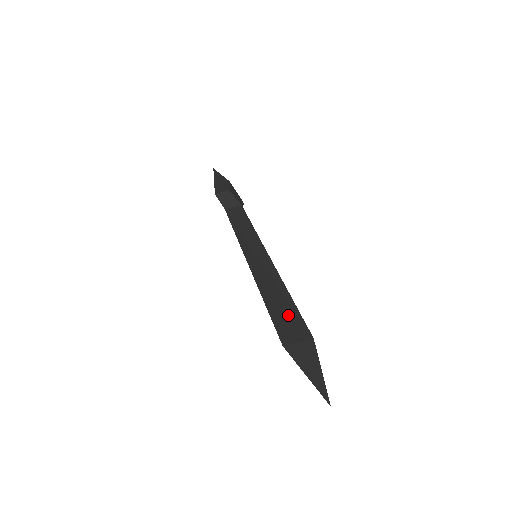
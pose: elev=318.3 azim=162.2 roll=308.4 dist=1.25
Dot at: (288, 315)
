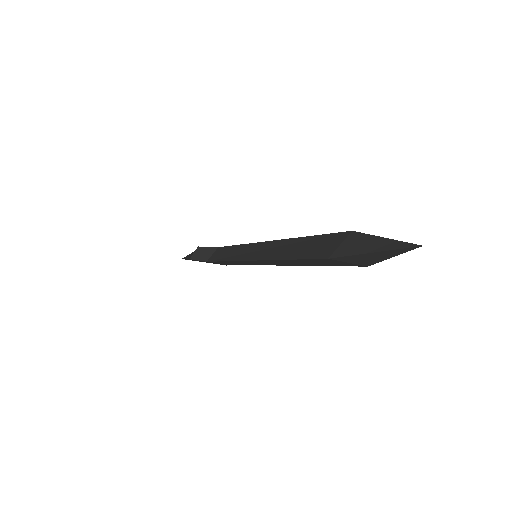
Dot at: (314, 244)
